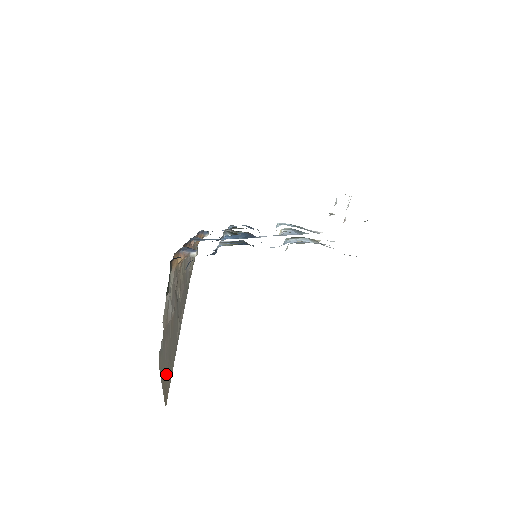
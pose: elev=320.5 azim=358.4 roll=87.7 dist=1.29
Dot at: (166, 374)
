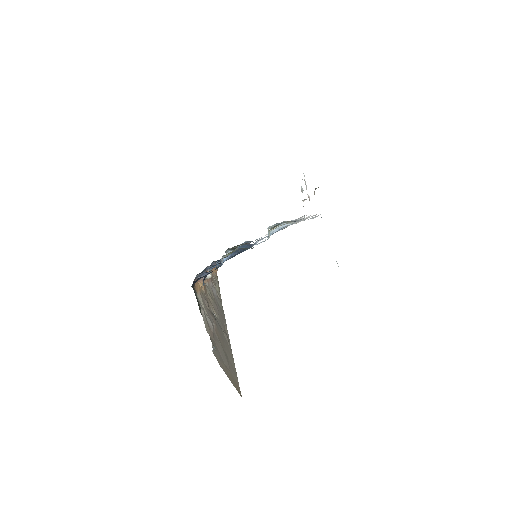
Dot at: (230, 372)
